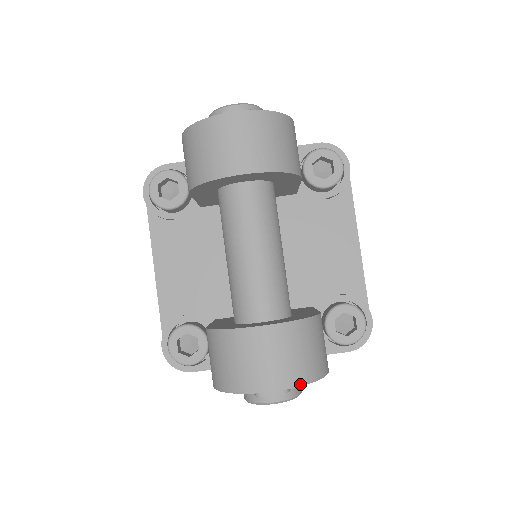
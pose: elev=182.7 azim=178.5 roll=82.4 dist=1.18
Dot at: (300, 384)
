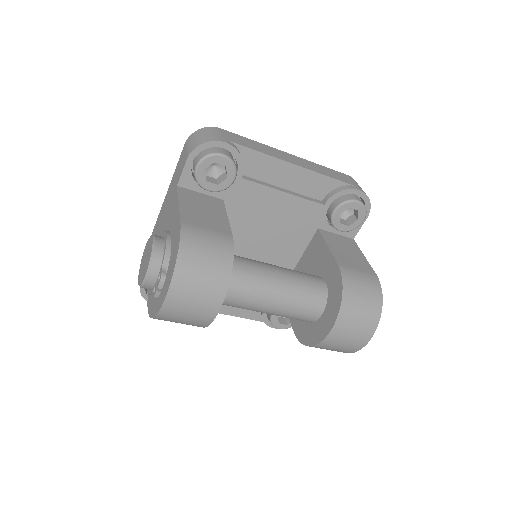
Dot at: (378, 322)
